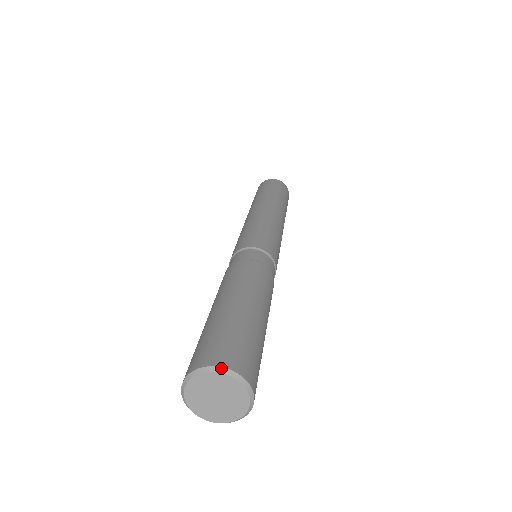
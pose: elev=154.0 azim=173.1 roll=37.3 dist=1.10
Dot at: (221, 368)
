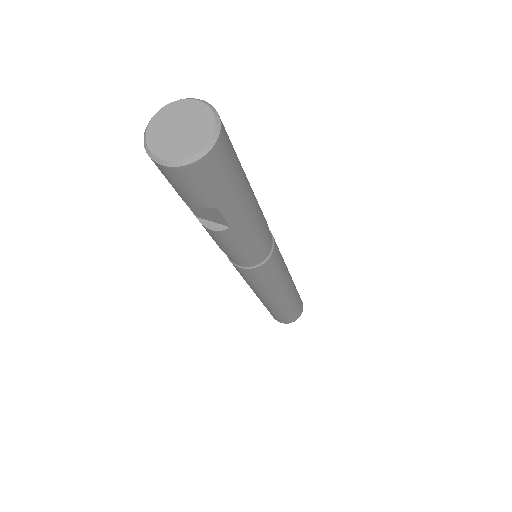
Dot at: (179, 100)
